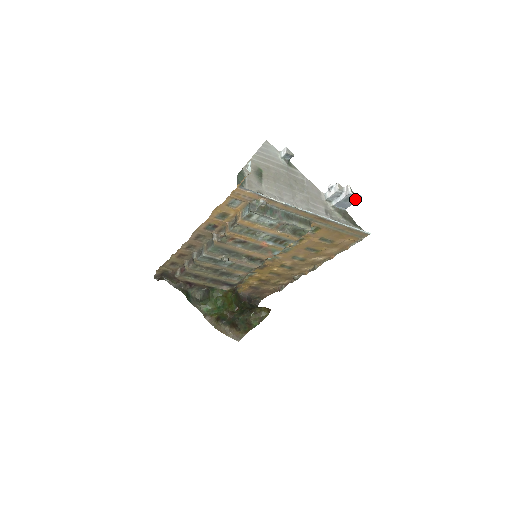
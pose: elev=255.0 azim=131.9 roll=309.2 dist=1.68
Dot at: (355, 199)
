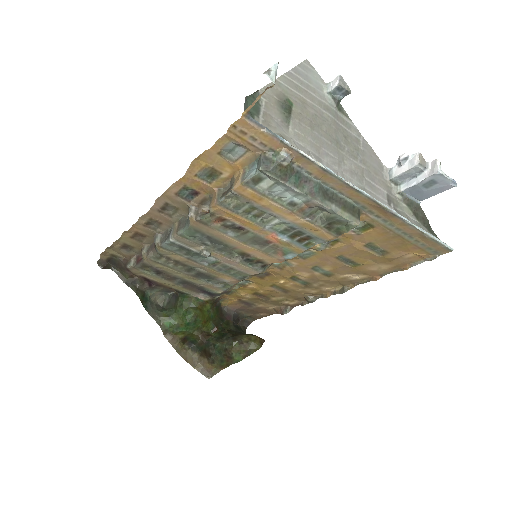
Dot at: (443, 185)
